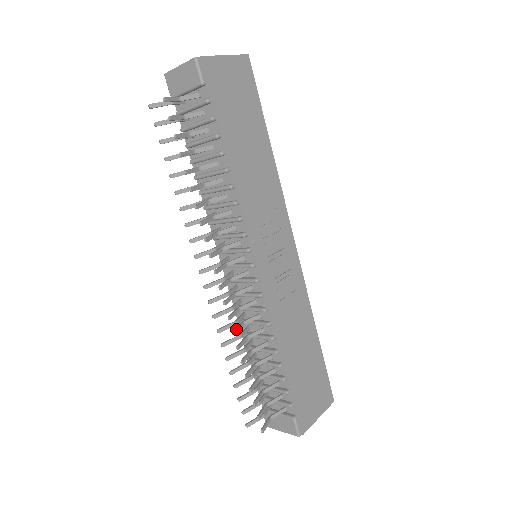
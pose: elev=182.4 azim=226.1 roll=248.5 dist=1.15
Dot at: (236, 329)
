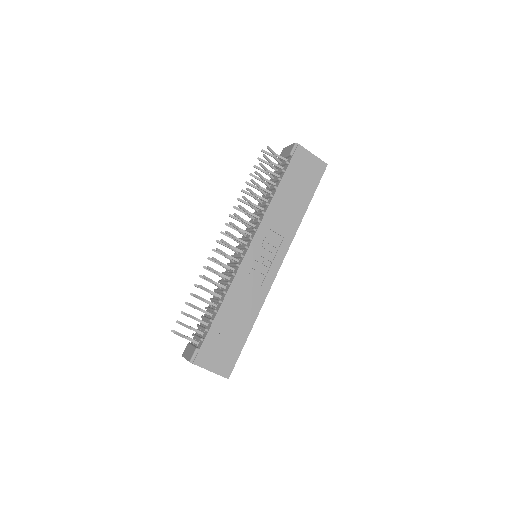
Dot at: (211, 268)
